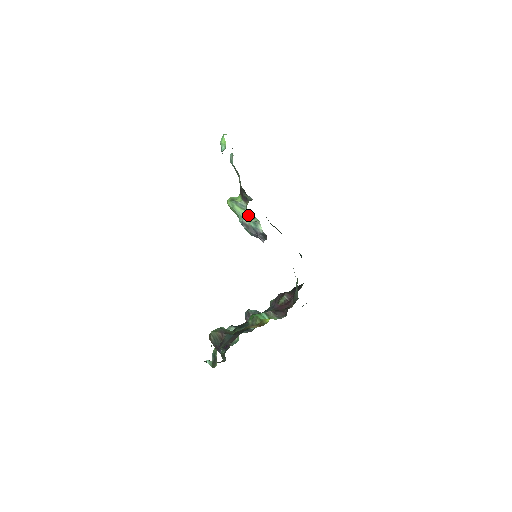
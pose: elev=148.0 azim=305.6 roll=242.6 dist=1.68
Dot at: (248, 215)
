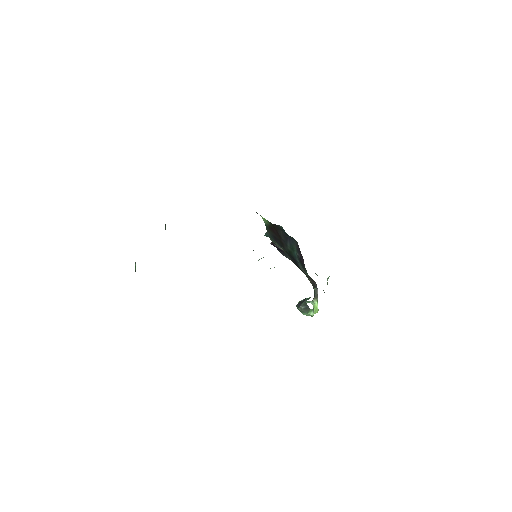
Dot at: occluded
